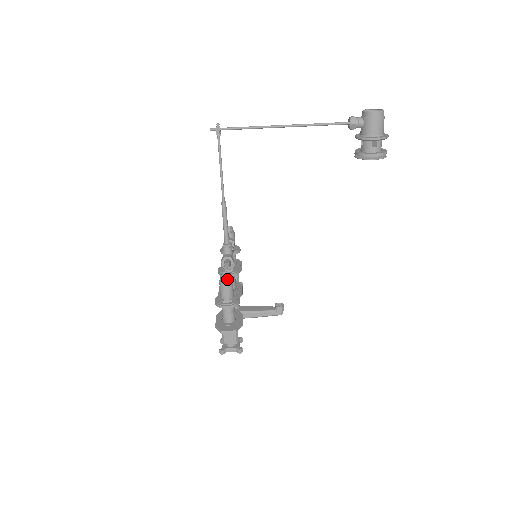
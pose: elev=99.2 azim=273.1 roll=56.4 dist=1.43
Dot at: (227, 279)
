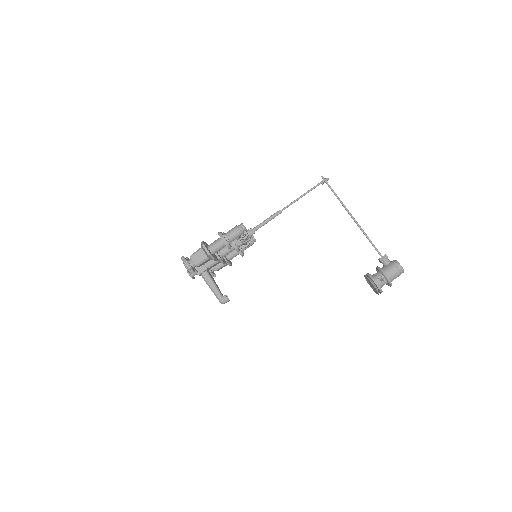
Dot at: (242, 229)
